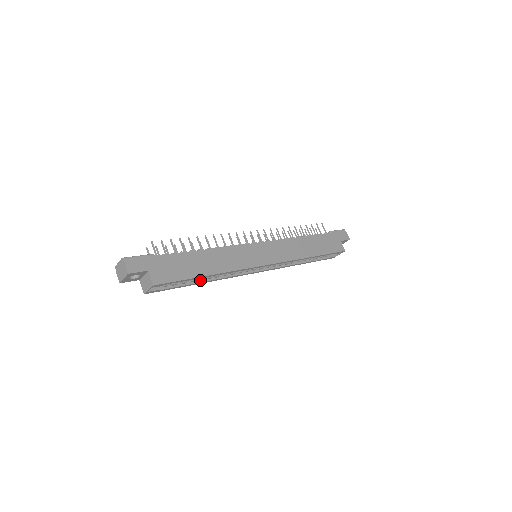
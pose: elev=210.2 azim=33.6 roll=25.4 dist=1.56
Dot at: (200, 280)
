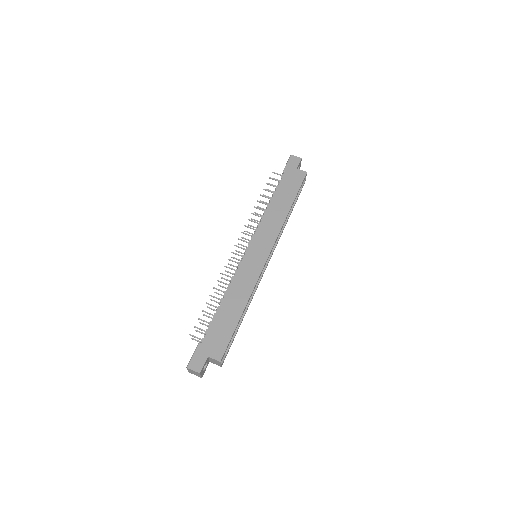
Dot at: (241, 317)
